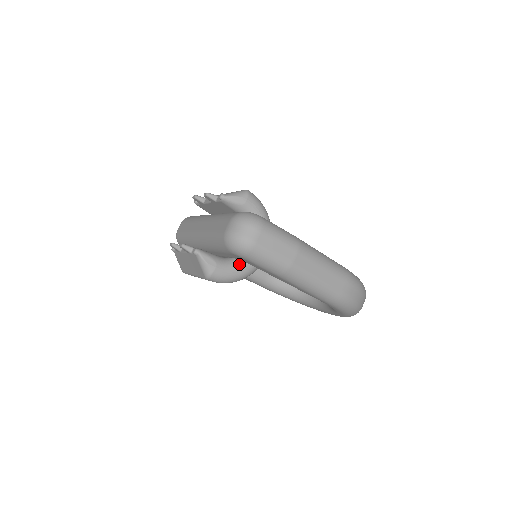
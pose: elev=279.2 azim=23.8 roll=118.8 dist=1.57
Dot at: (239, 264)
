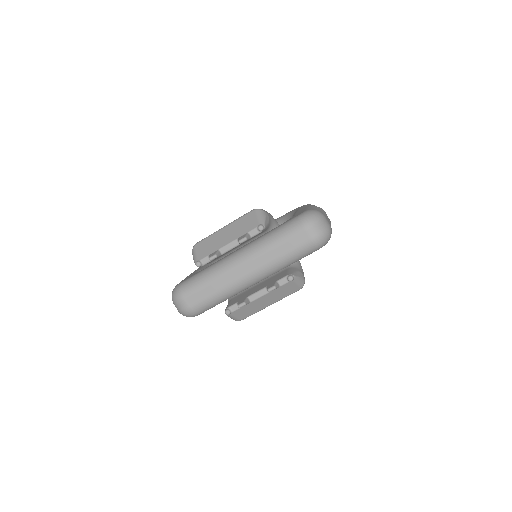
Dot at: occluded
